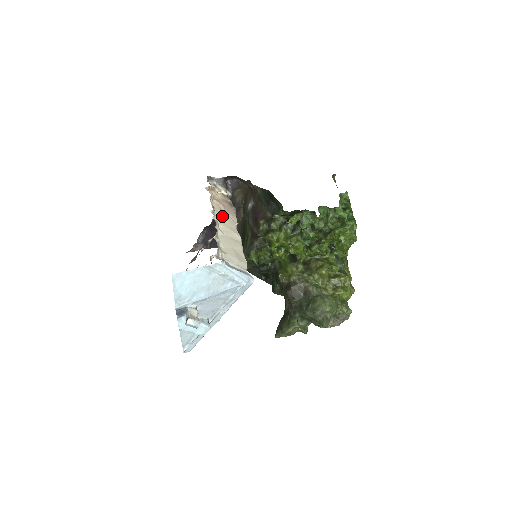
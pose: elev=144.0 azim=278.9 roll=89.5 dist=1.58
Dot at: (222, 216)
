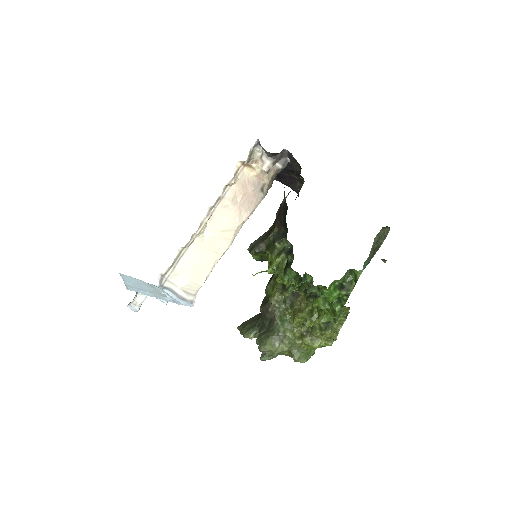
Dot at: (226, 212)
